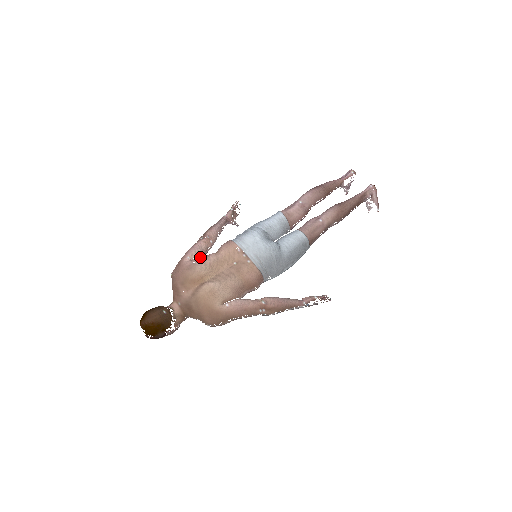
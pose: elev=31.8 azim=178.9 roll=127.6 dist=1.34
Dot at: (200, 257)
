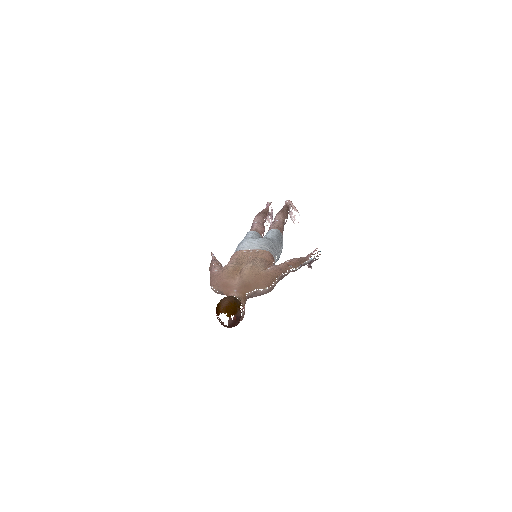
Dot at: occluded
